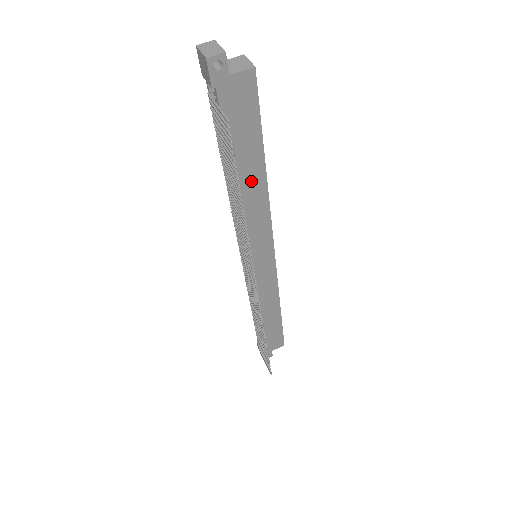
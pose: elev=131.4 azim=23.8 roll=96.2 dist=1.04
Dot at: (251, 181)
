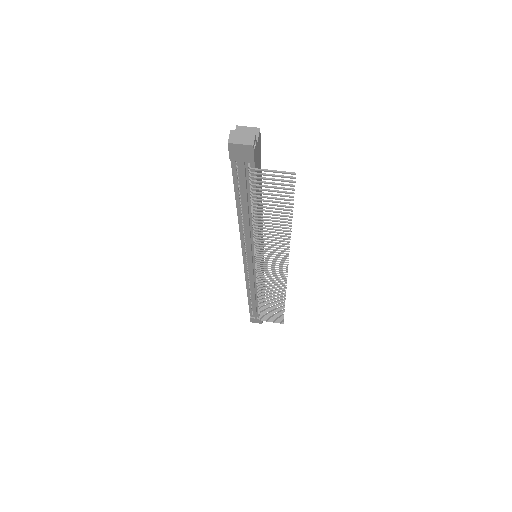
Dot at: occluded
